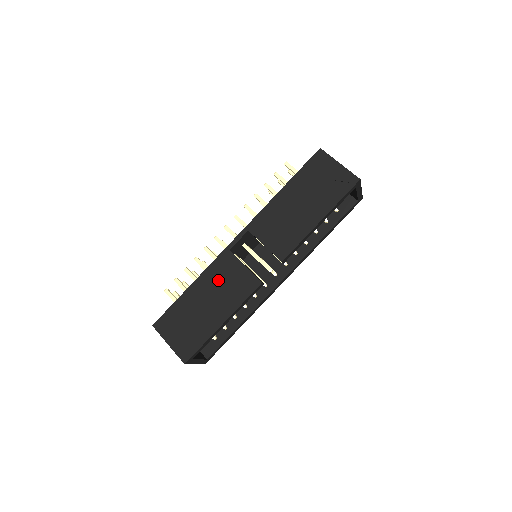
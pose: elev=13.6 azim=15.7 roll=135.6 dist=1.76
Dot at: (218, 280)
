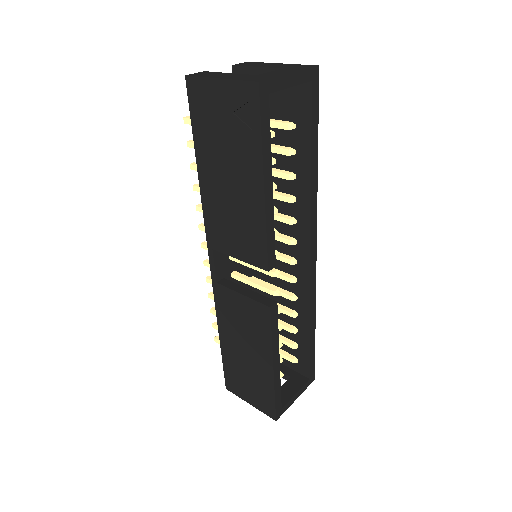
Dot at: (234, 322)
